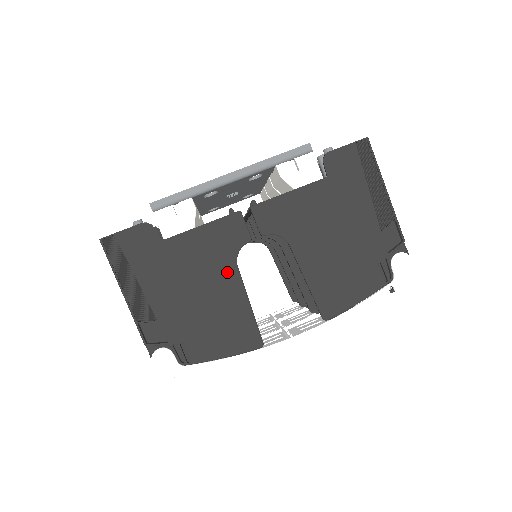
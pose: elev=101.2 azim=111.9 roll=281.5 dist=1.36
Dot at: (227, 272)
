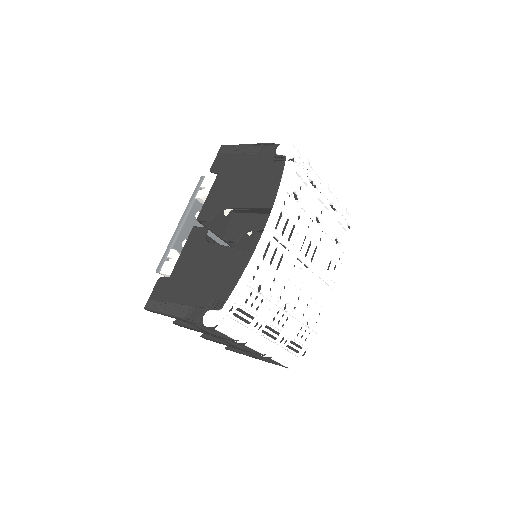
Dot at: (207, 250)
